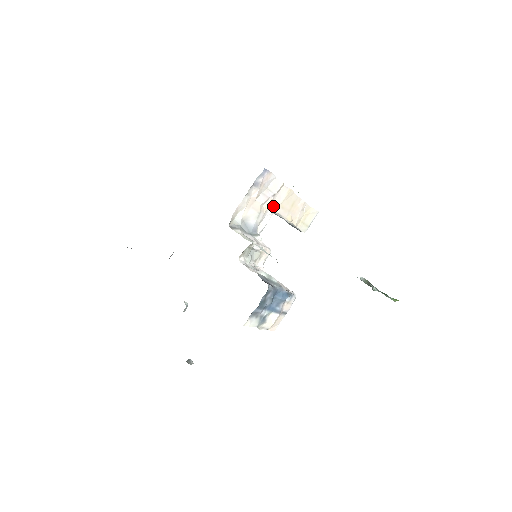
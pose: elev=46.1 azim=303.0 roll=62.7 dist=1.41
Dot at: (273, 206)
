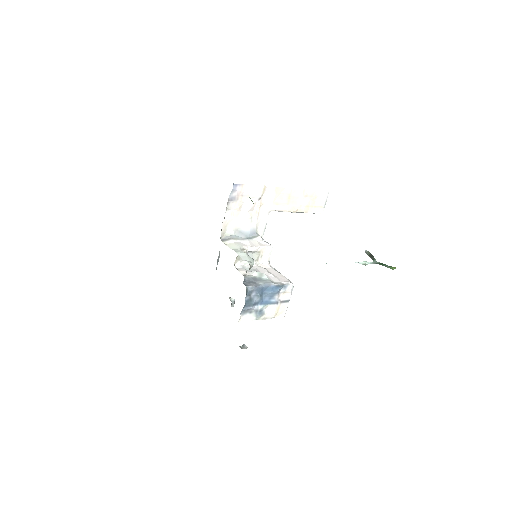
Dot at: (265, 207)
